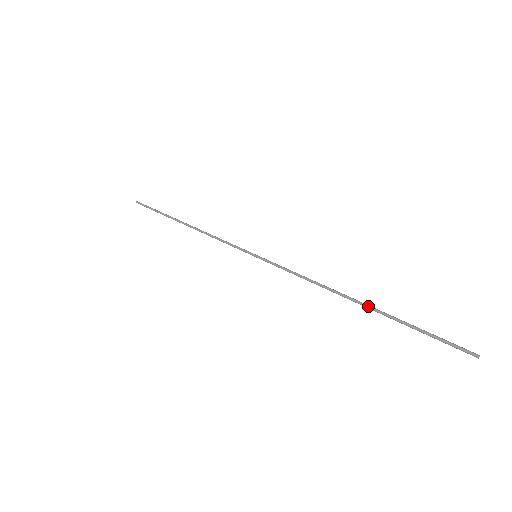
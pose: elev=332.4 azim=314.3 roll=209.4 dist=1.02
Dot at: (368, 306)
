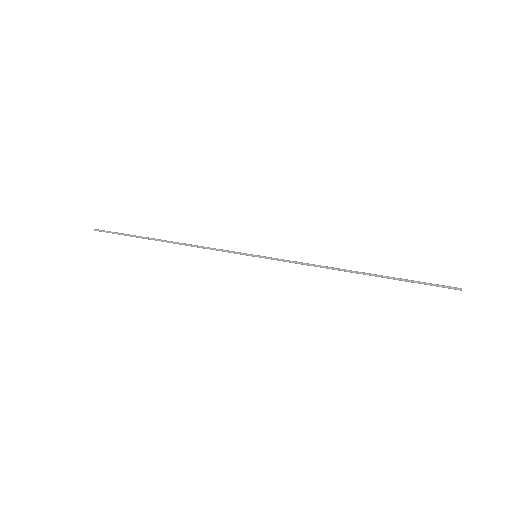
Dot at: (372, 275)
